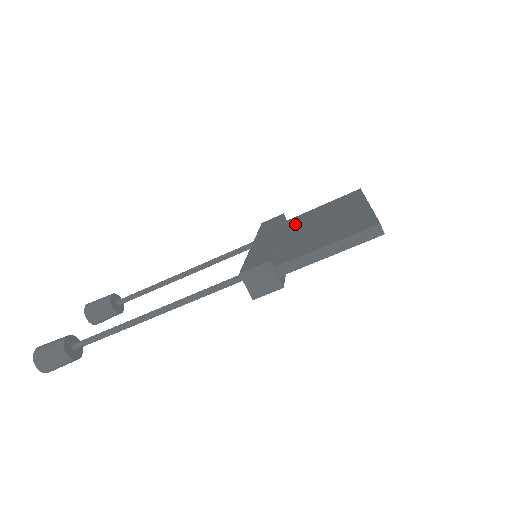
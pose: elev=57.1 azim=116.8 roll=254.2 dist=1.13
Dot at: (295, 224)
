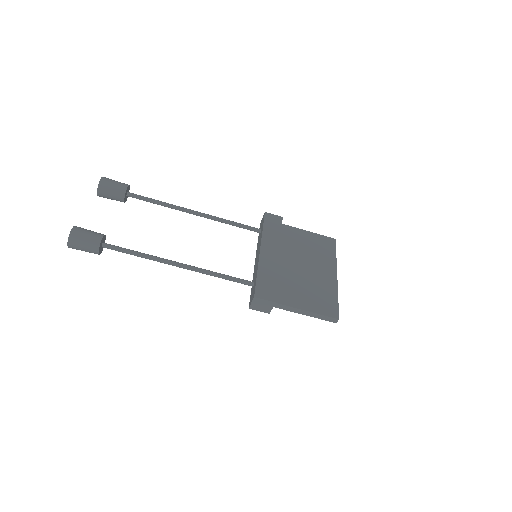
Dot at: (288, 242)
